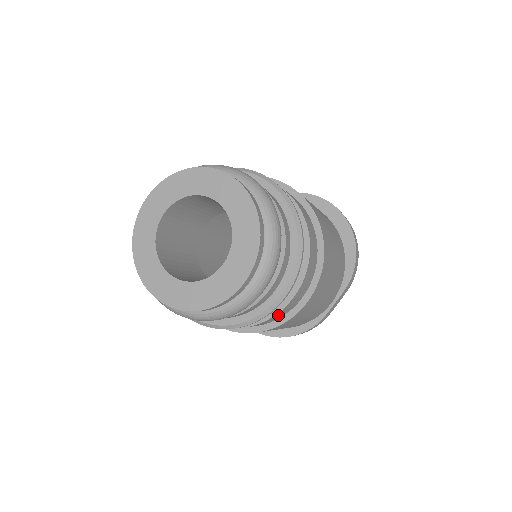
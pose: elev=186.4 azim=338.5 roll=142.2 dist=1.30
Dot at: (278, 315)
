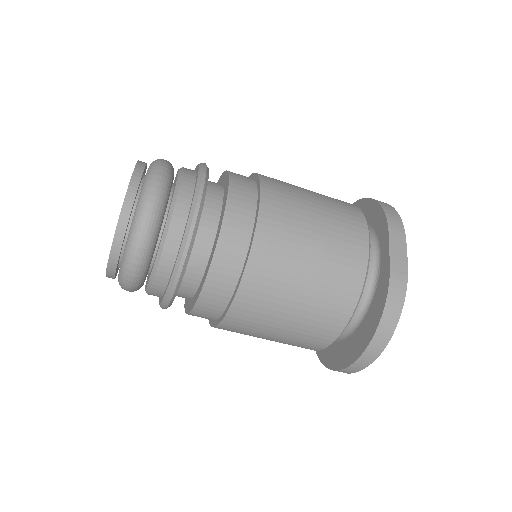
Dot at: (232, 233)
